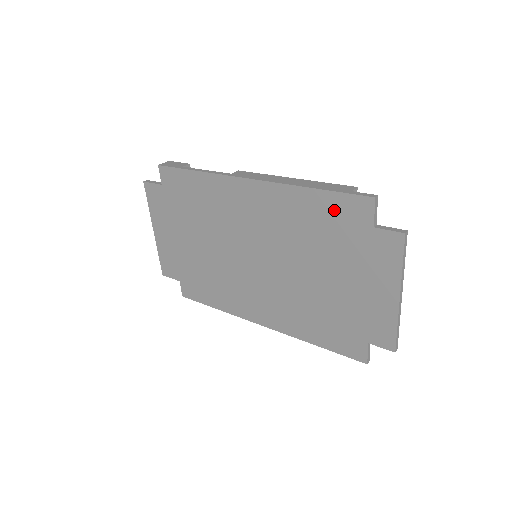
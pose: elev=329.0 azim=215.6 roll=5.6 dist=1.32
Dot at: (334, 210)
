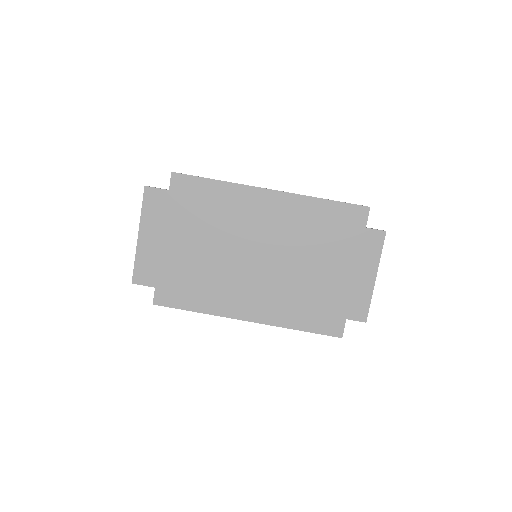
Dot at: (339, 215)
